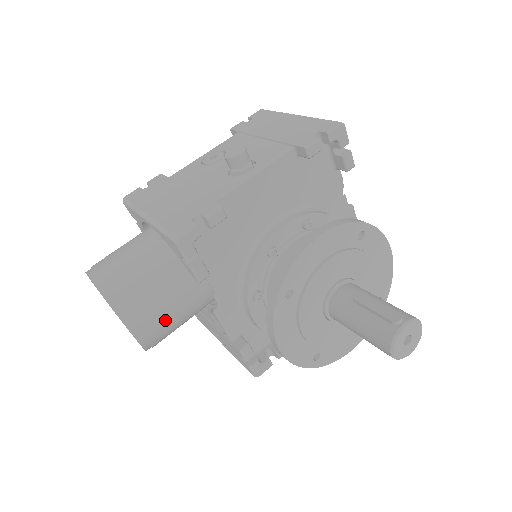
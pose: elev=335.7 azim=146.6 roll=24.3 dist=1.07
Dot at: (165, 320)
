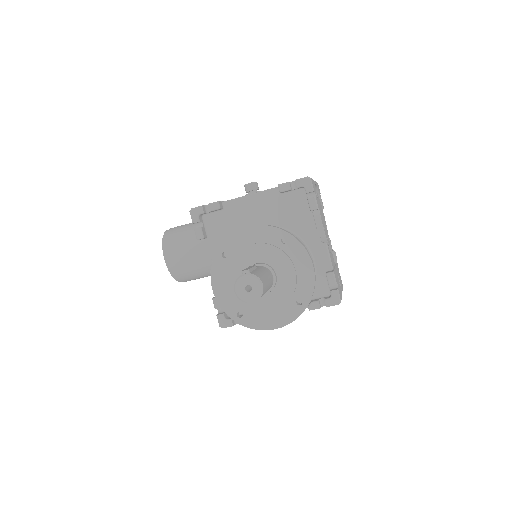
Dot at: (182, 259)
